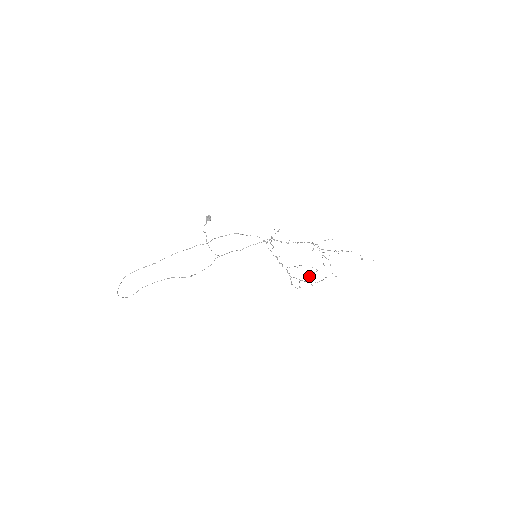
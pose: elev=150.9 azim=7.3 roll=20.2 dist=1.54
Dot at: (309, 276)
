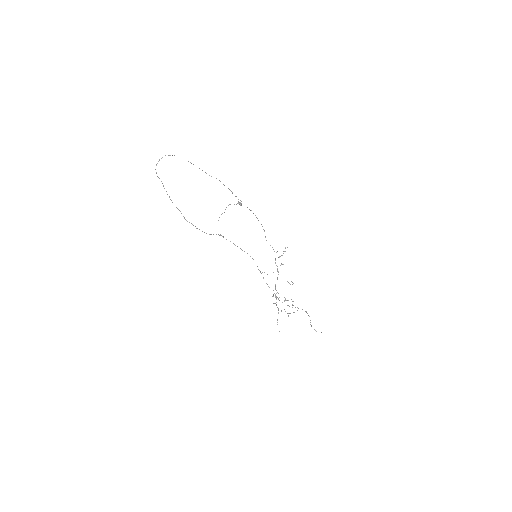
Dot at: (287, 300)
